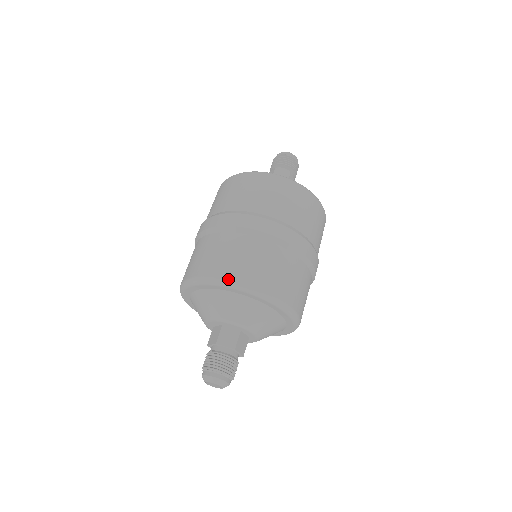
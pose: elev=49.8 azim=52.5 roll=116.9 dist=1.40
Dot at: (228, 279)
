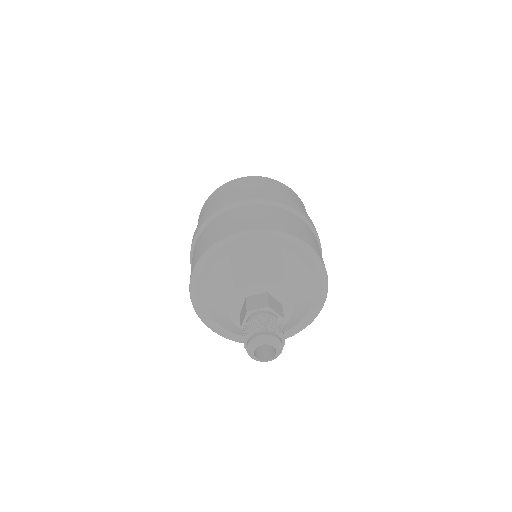
Dot at: (227, 236)
